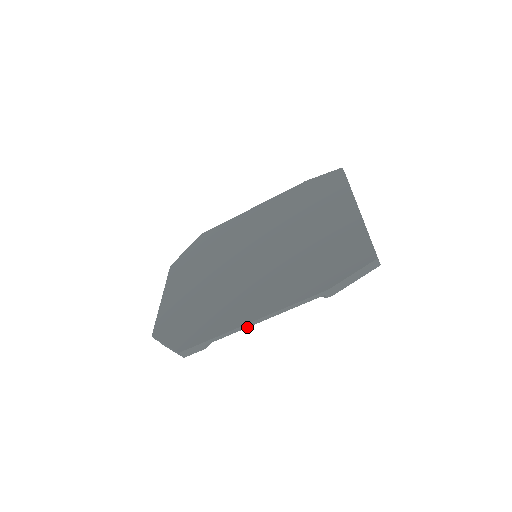
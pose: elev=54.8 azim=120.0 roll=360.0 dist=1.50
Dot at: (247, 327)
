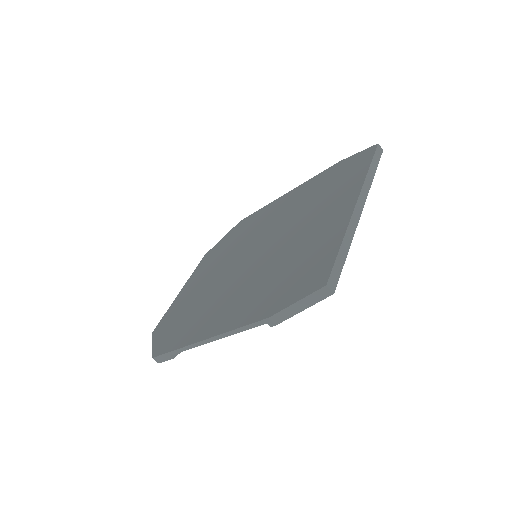
Dot at: occluded
